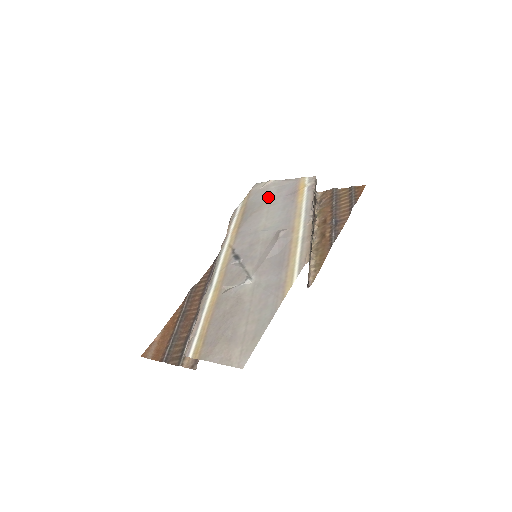
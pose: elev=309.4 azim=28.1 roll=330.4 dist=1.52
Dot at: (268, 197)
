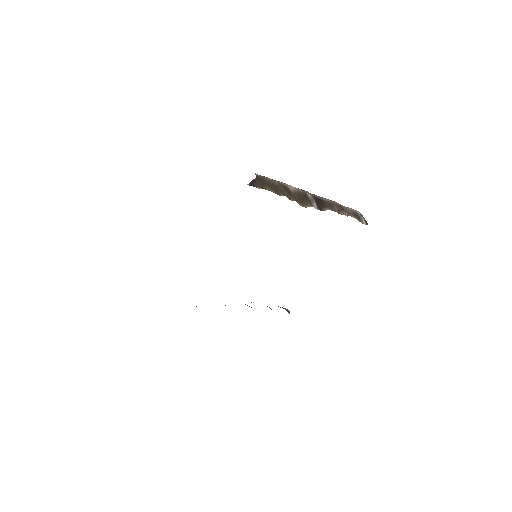
Dot at: occluded
